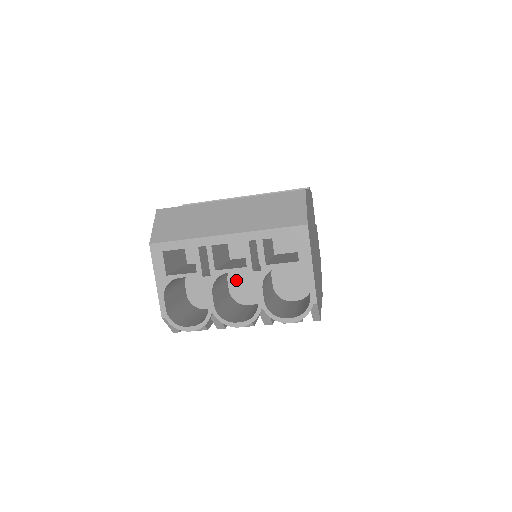
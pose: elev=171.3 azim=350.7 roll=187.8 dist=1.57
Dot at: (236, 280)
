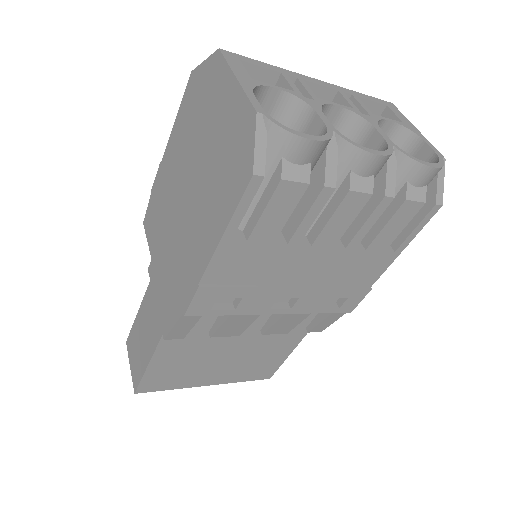
Dot at: occluded
